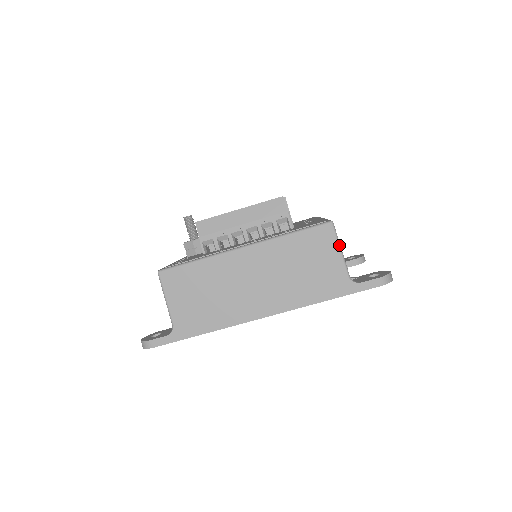
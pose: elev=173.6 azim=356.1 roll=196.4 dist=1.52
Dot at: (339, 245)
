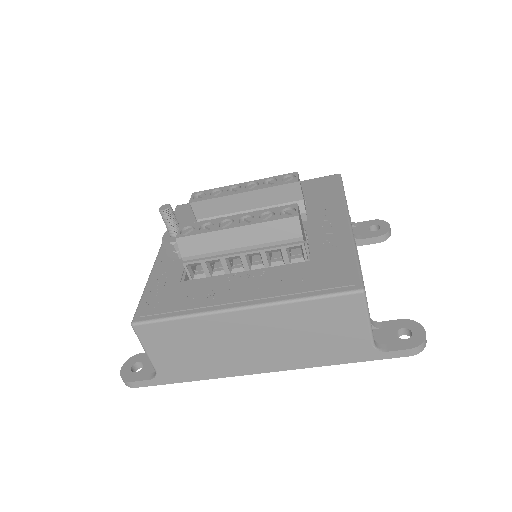
Dot at: (368, 315)
